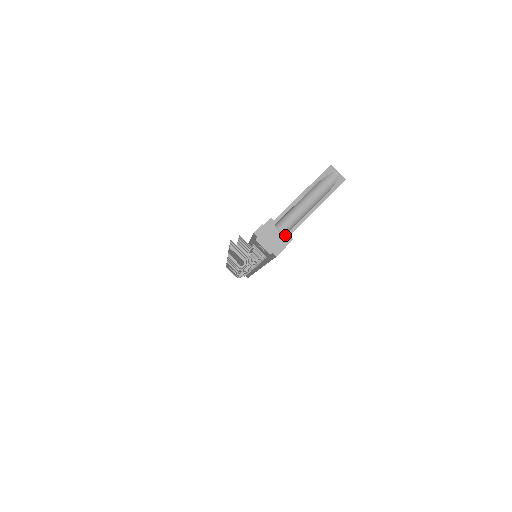
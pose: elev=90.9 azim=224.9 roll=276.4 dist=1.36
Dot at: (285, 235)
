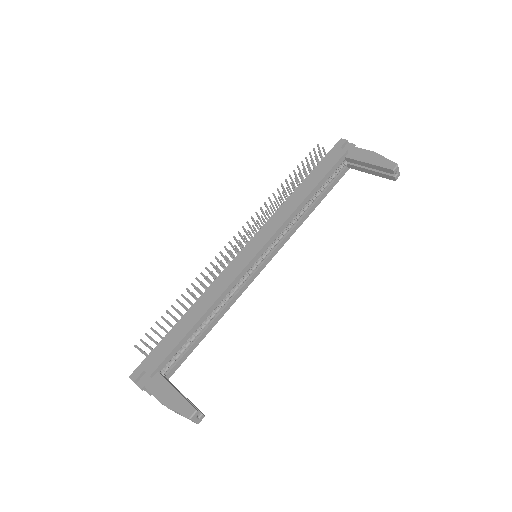
Dot at: (147, 392)
